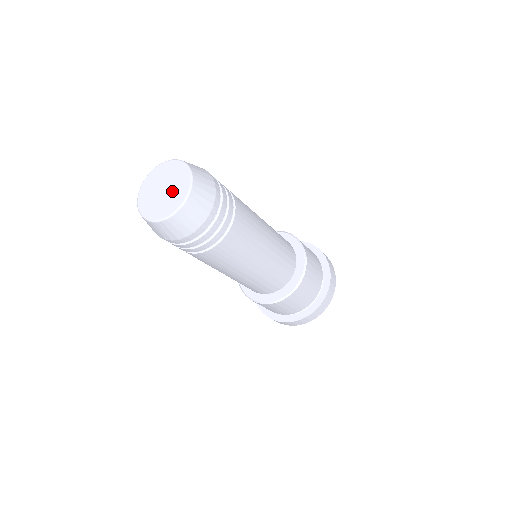
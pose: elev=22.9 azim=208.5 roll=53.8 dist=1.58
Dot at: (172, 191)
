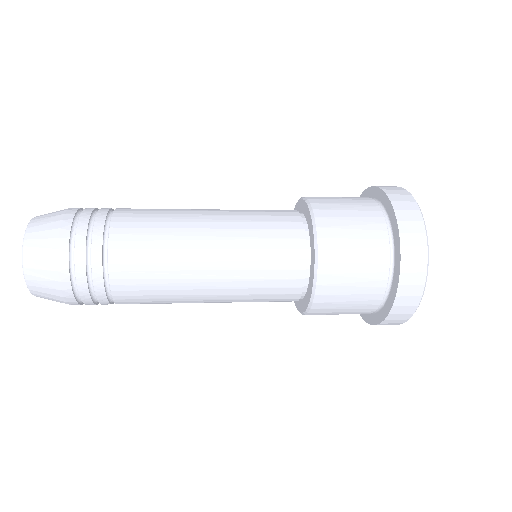
Dot at: occluded
